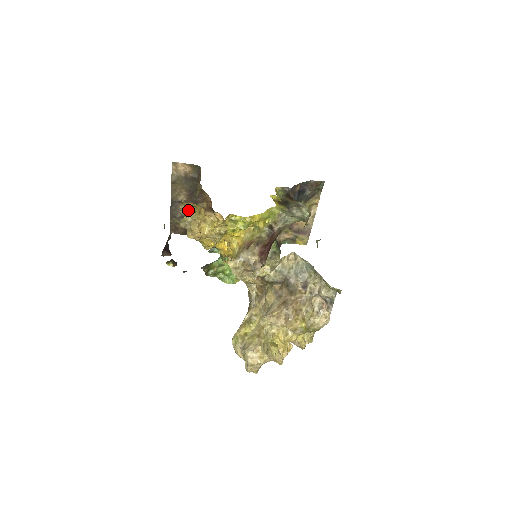
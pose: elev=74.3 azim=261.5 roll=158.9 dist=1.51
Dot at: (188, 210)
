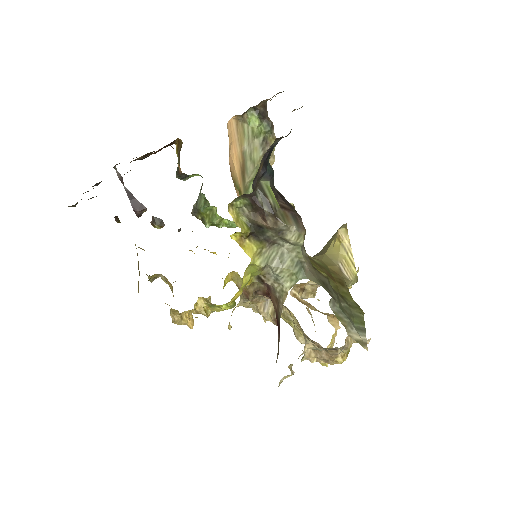
Dot at: occluded
